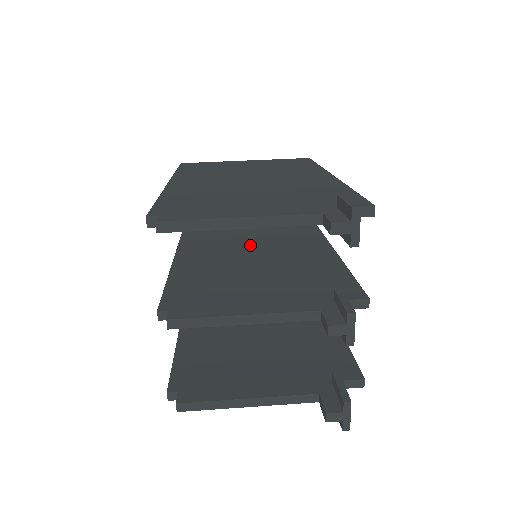
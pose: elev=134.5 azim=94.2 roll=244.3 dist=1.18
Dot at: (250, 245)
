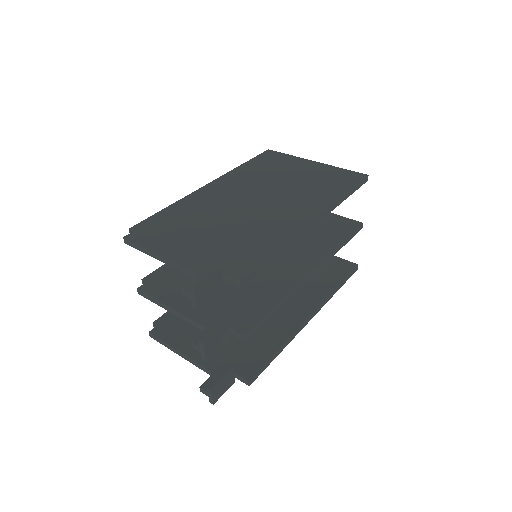
Dot at: occluded
